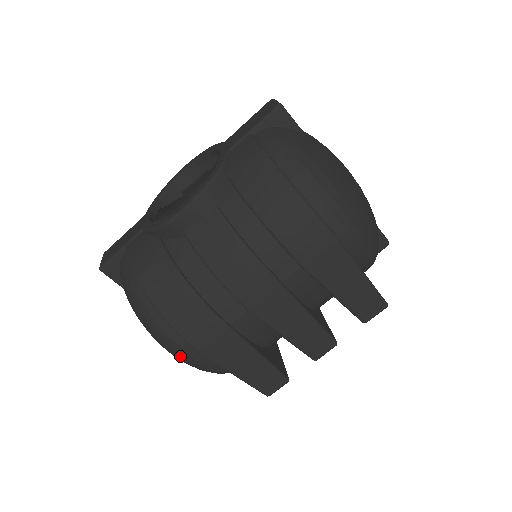
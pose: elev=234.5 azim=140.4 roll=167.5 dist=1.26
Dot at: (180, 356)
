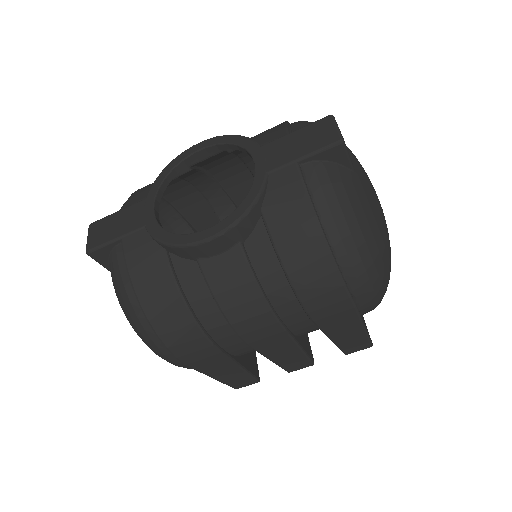
Dot at: occluded
